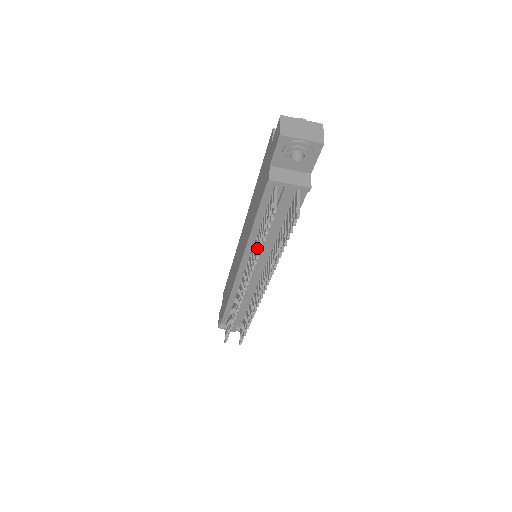
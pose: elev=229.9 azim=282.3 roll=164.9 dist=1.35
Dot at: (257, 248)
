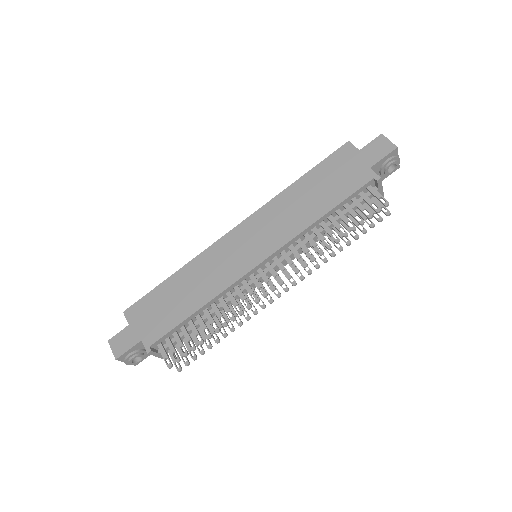
Dot at: (325, 238)
